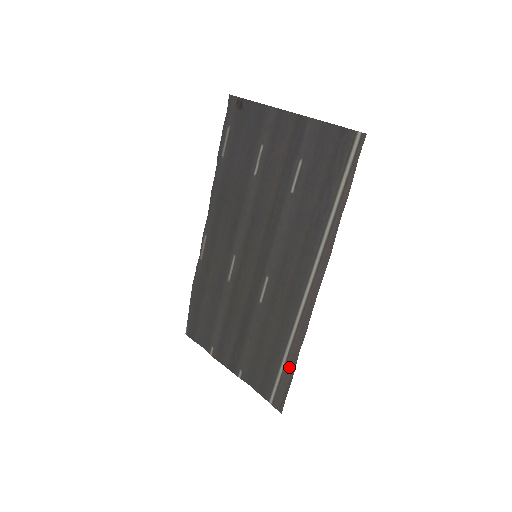
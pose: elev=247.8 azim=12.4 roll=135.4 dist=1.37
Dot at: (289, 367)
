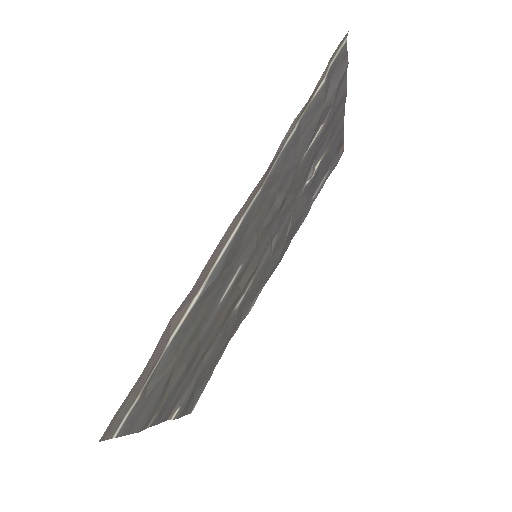
Dot at: (156, 357)
